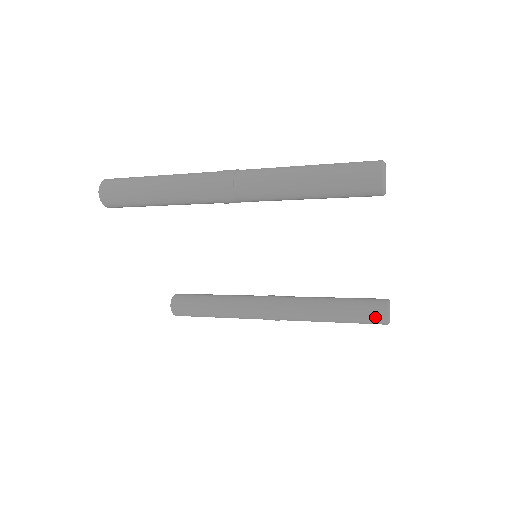
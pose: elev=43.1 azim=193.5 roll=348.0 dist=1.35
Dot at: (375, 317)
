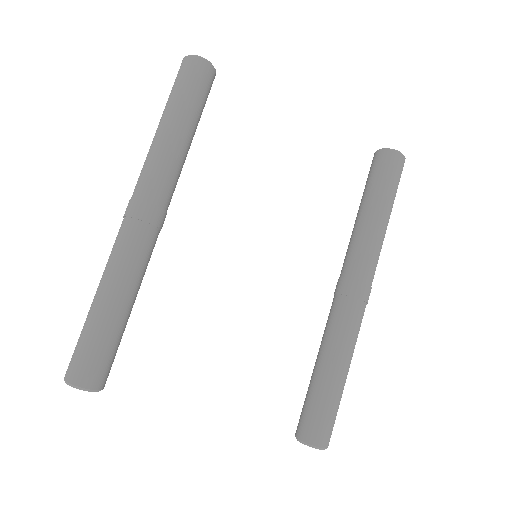
Dot at: (388, 163)
